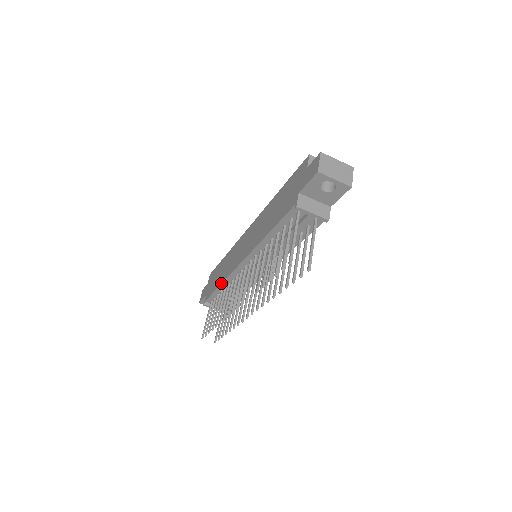
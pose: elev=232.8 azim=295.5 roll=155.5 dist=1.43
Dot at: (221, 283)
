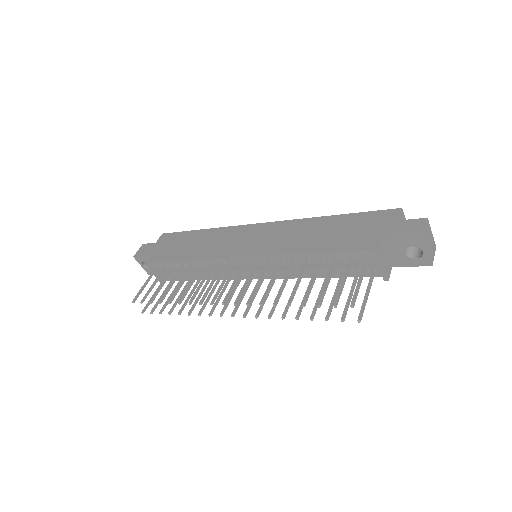
Dot at: (194, 258)
